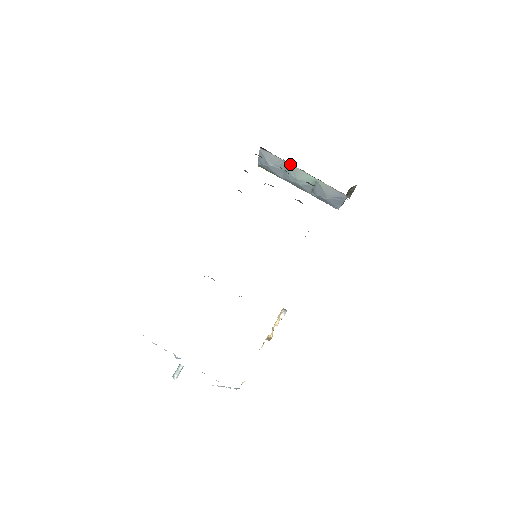
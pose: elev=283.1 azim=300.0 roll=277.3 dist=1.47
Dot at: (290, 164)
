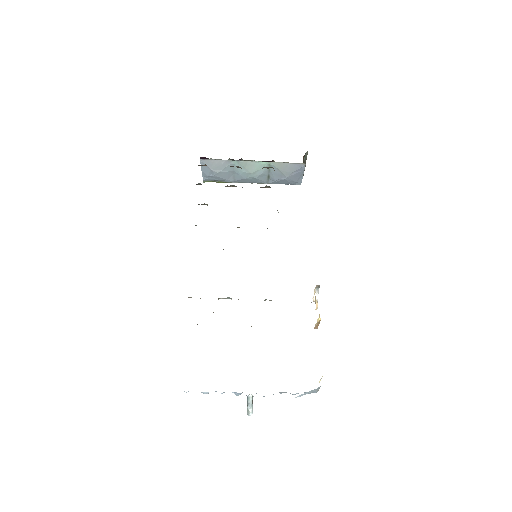
Dot at: (237, 160)
